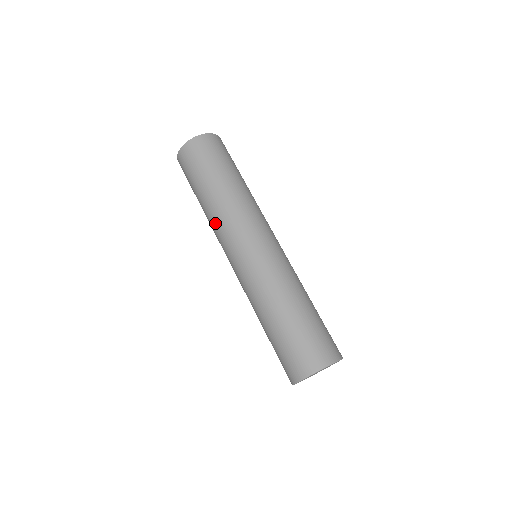
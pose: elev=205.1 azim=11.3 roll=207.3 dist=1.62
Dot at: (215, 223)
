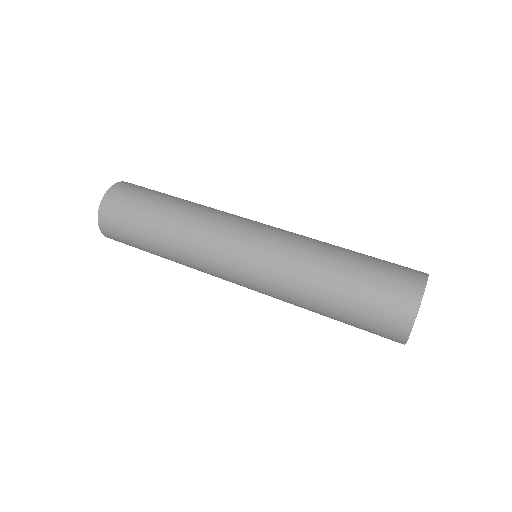
Dot at: (190, 247)
